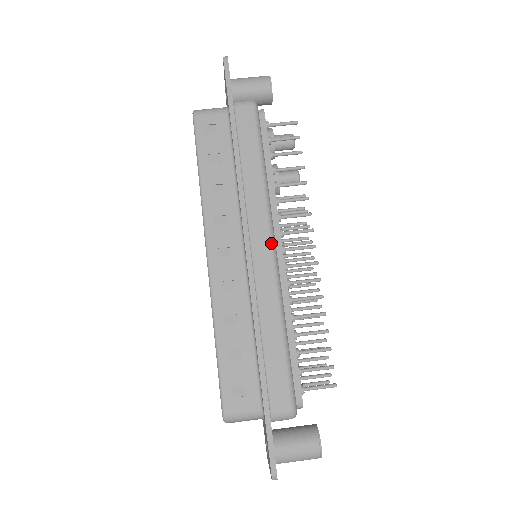
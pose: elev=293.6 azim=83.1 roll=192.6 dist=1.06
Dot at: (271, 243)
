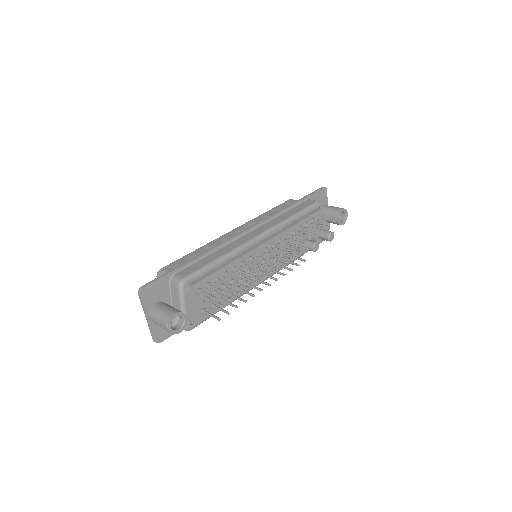
Dot at: (260, 234)
